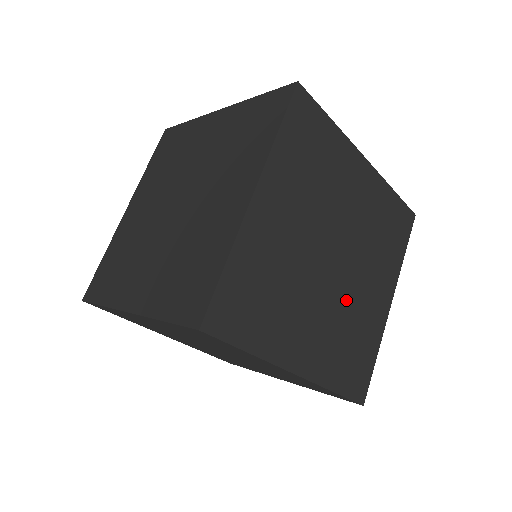
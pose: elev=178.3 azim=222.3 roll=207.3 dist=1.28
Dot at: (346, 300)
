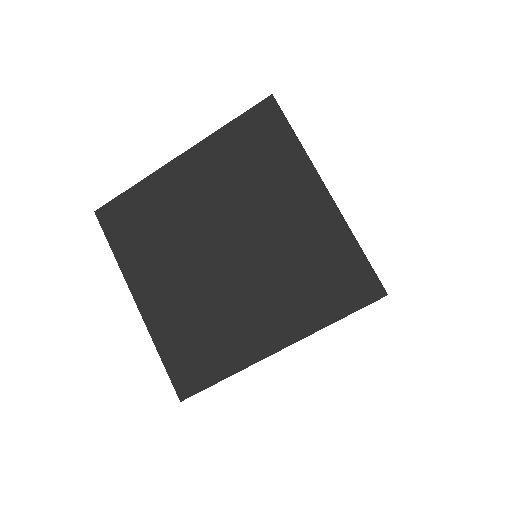
Dot at: (270, 255)
